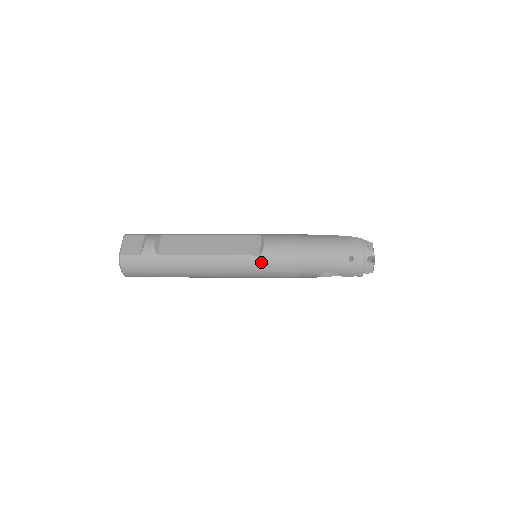
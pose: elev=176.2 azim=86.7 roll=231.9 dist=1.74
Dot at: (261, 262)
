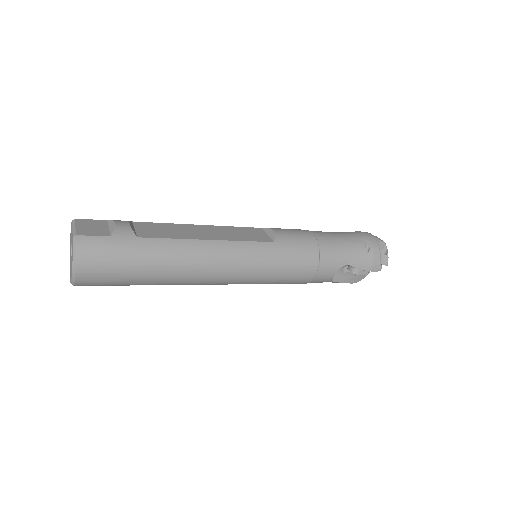
Dot at: (276, 250)
